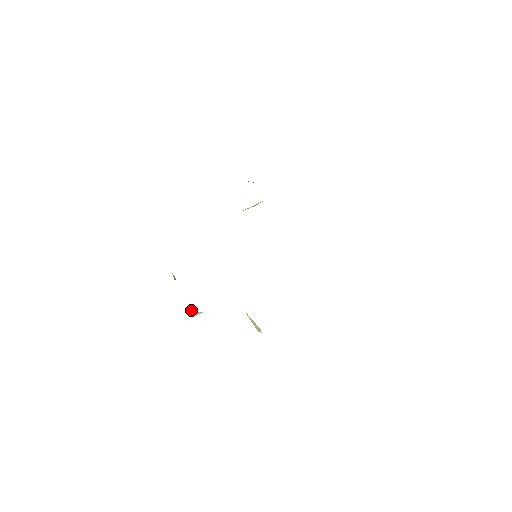
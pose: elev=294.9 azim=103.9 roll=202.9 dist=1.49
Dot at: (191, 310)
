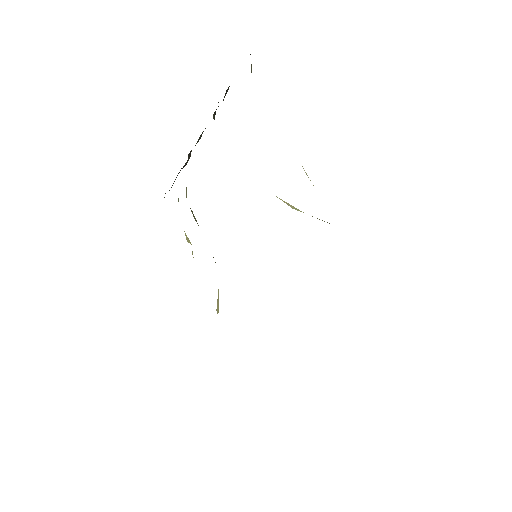
Dot at: occluded
